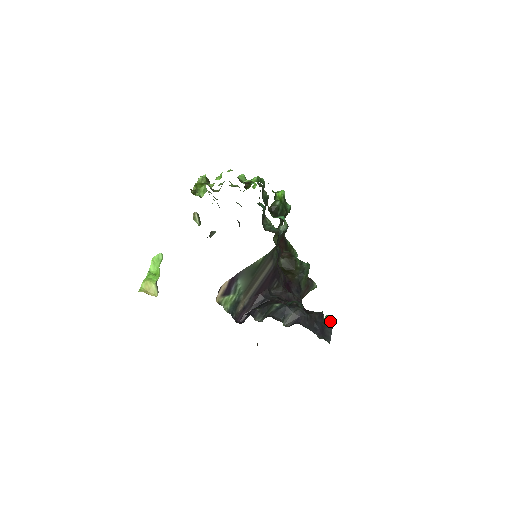
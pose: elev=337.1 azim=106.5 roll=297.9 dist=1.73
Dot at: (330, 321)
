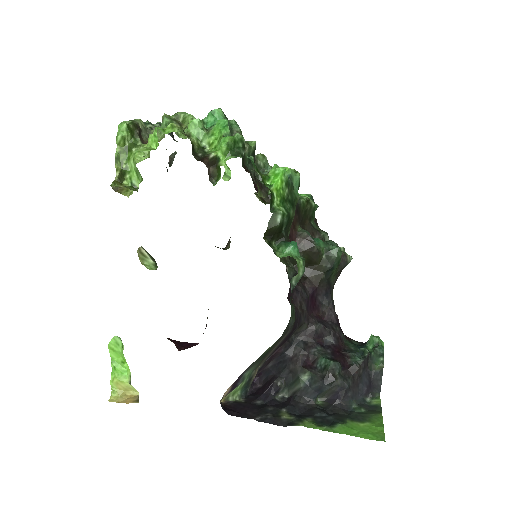
Dot at: (378, 355)
